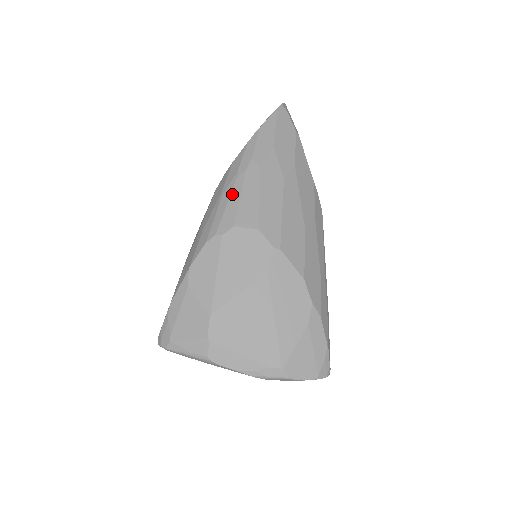
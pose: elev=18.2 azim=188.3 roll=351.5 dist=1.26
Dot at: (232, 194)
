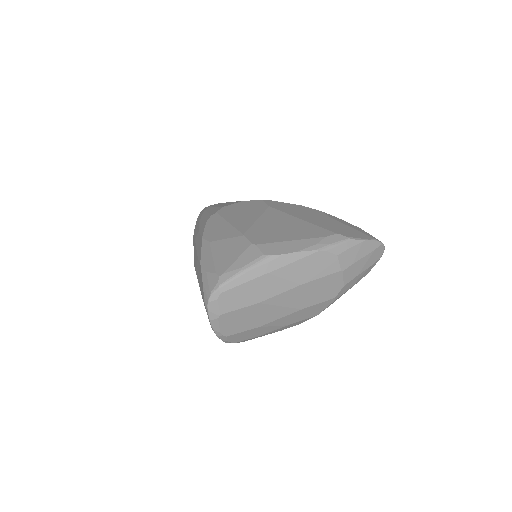
Dot at: (208, 211)
